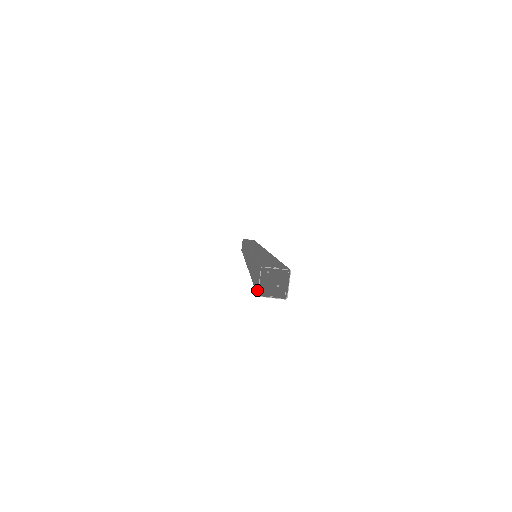
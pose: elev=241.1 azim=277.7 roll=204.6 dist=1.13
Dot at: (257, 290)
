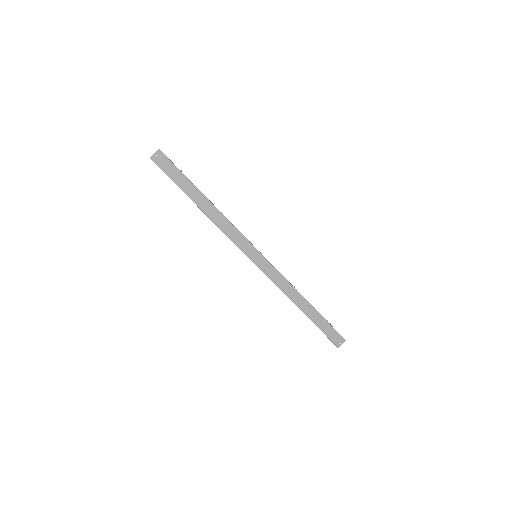
Dot at: occluded
